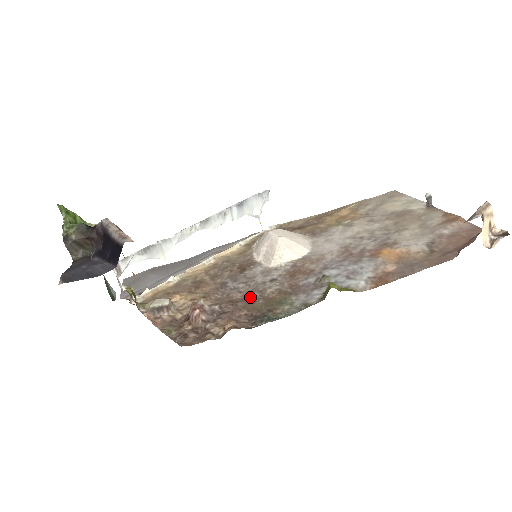
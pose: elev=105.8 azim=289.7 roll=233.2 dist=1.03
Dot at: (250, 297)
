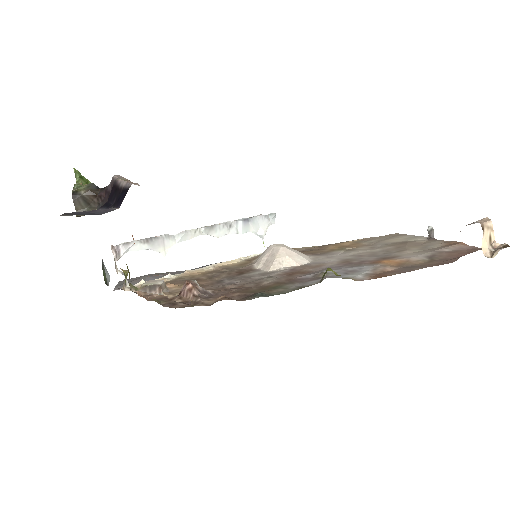
Dot at: (245, 287)
